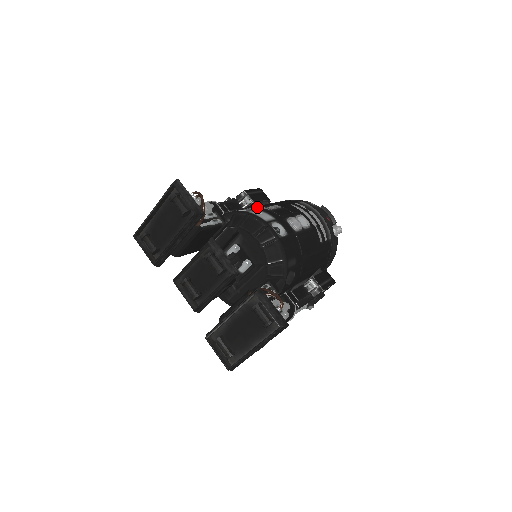
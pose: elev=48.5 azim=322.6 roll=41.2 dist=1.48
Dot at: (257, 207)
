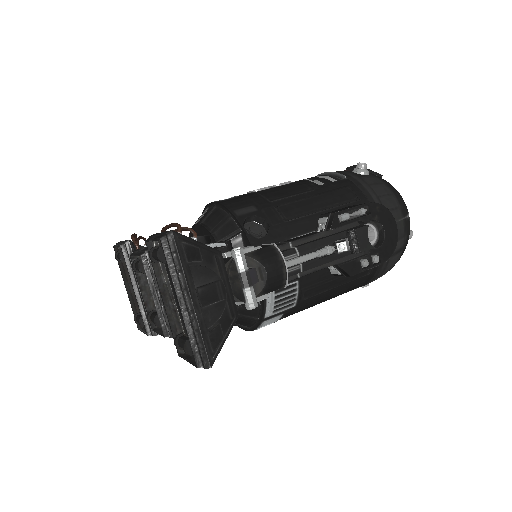
Dot at: occluded
